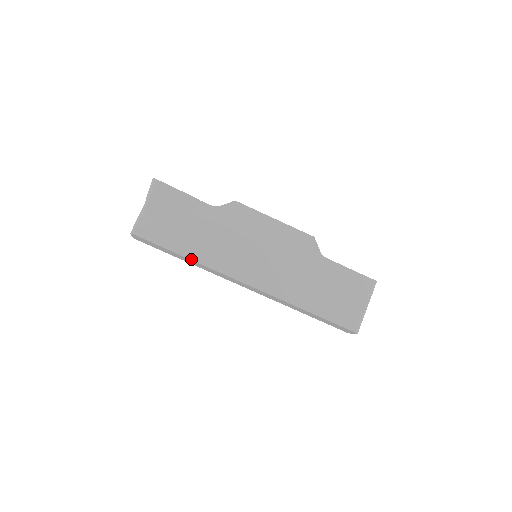
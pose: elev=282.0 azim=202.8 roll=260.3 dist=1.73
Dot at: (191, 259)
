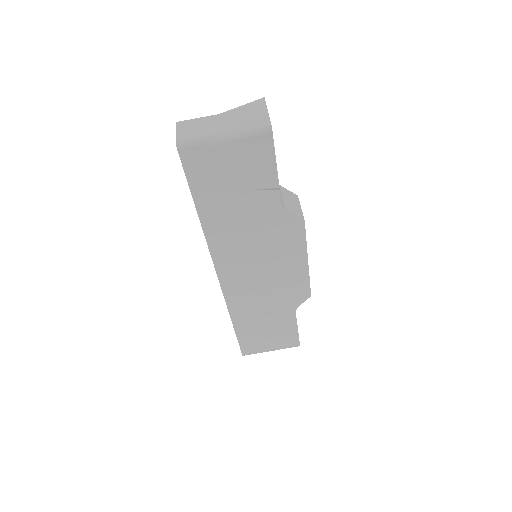
Dot at: (201, 222)
